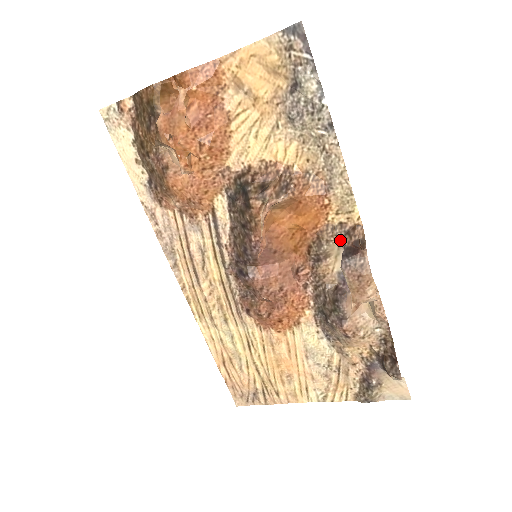
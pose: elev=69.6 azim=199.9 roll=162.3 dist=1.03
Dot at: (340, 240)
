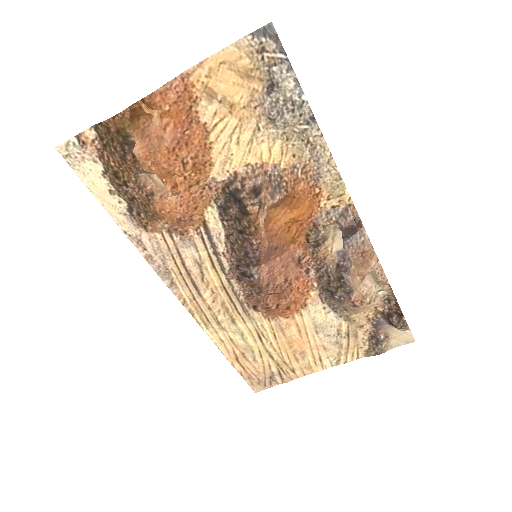
Dot at: (335, 223)
